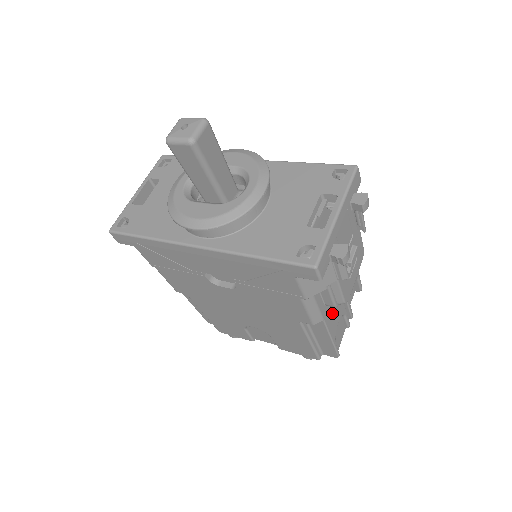
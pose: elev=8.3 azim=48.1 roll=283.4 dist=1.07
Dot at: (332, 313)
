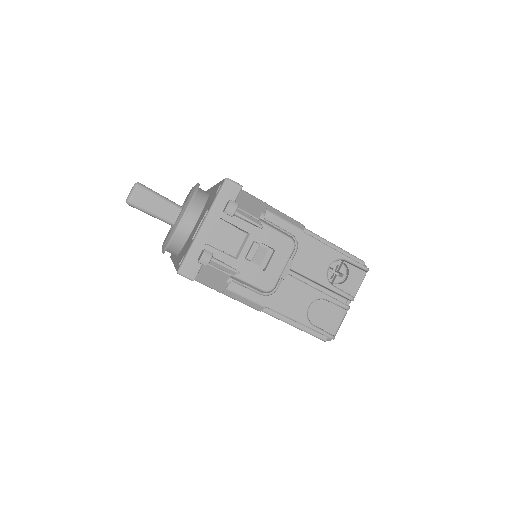
Dot at: (285, 300)
